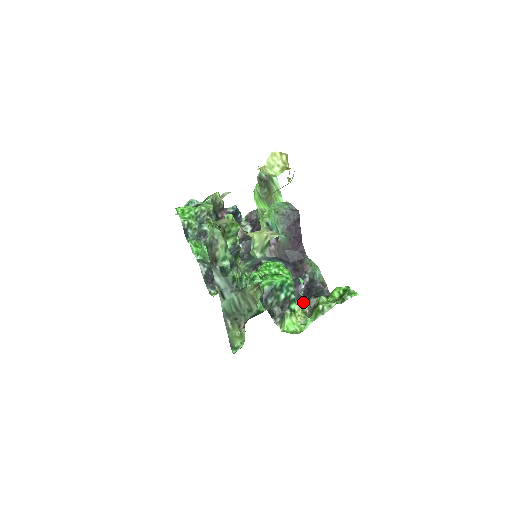
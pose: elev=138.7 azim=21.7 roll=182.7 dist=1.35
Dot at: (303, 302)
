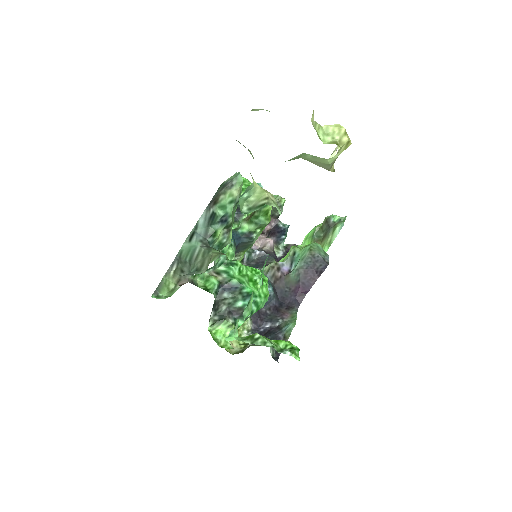
Dot at: (245, 308)
